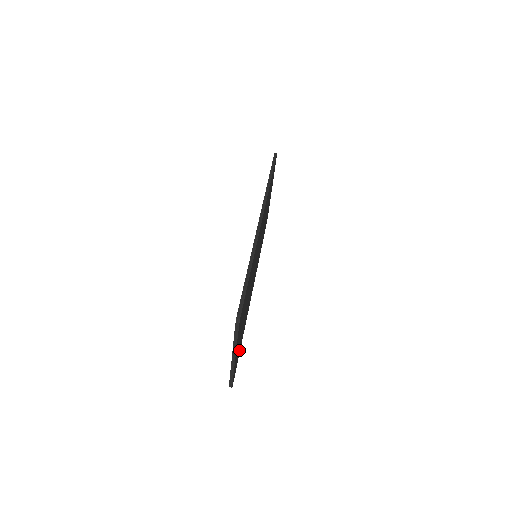
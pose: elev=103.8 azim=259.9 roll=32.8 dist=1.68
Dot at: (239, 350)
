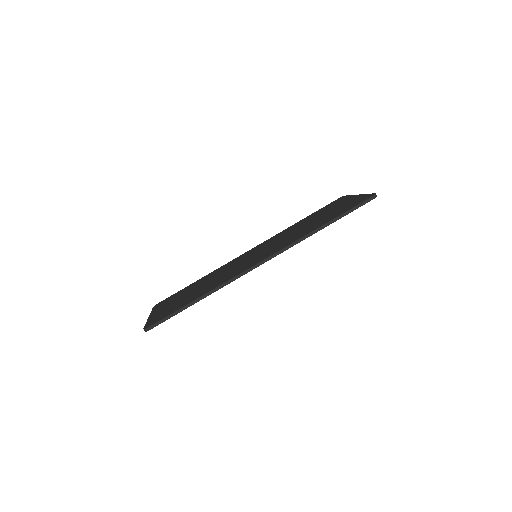
Dot at: occluded
